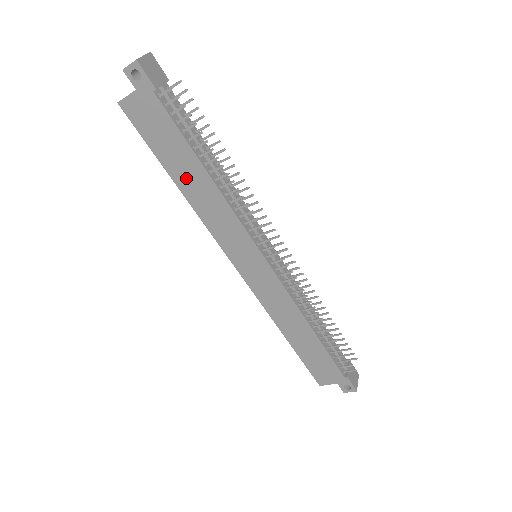
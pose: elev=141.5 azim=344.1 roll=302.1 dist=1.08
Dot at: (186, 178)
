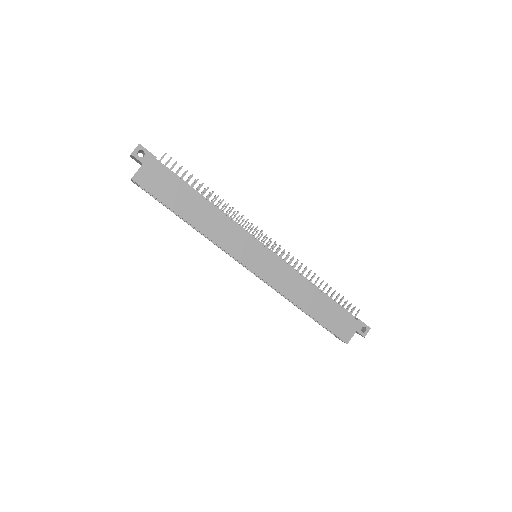
Dot at: (193, 212)
